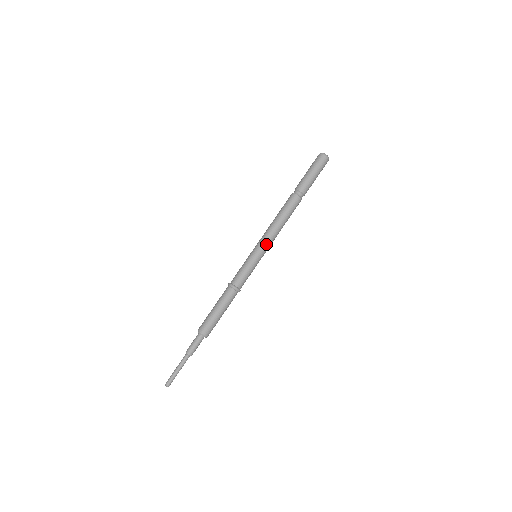
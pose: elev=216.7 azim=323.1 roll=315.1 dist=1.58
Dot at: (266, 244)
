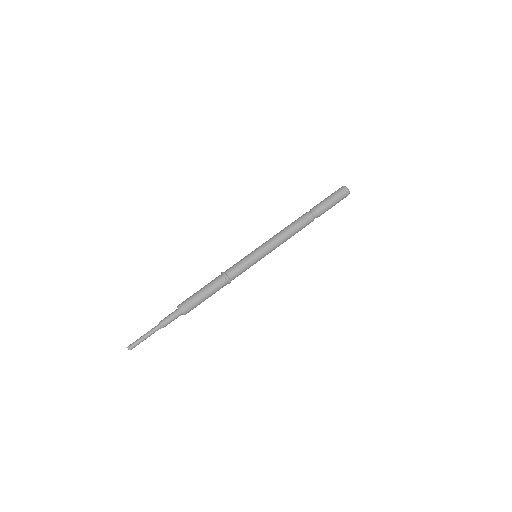
Dot at: (269, 247)
